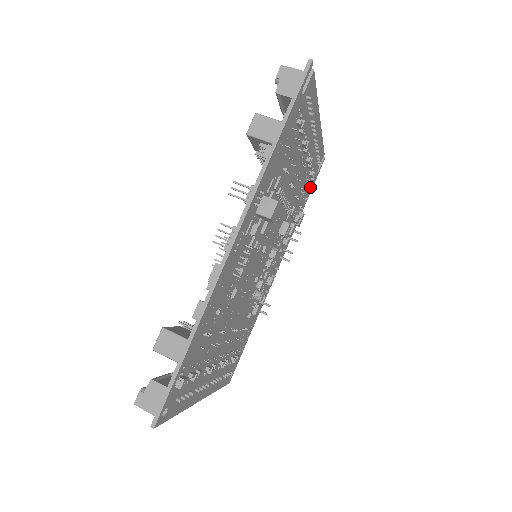
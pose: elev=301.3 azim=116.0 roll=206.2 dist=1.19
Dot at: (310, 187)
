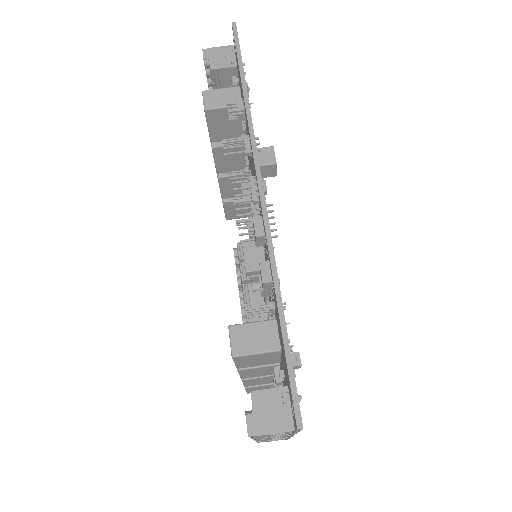
Dot at: occluded
